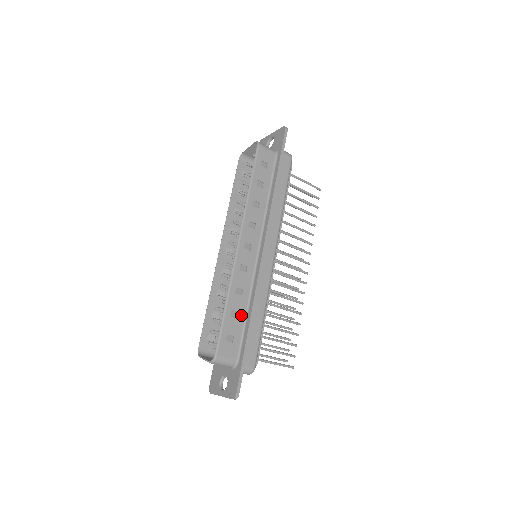
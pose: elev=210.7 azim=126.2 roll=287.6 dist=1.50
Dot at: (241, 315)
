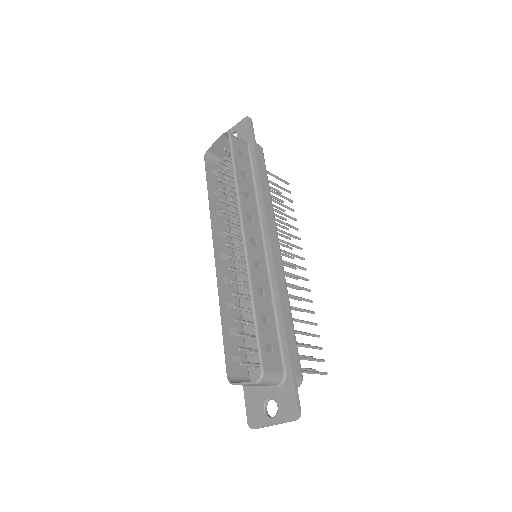
Dot at: (271, 319)
